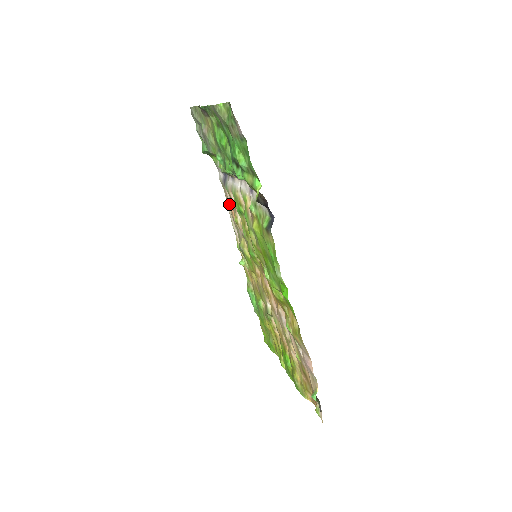
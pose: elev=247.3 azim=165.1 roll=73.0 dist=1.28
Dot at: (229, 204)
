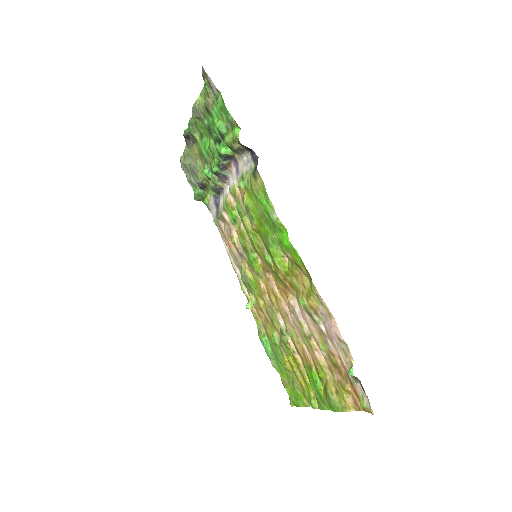
Dot at: (225, 238)
